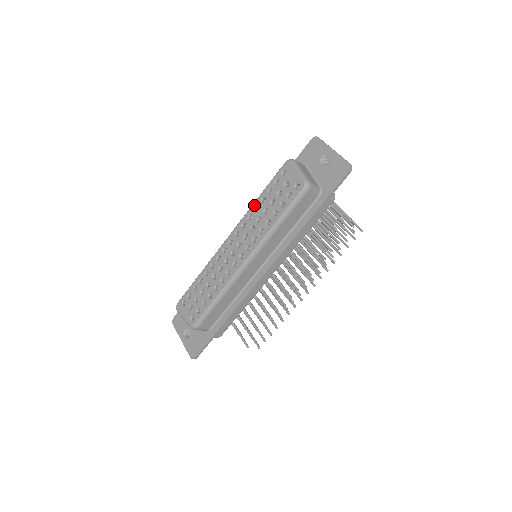
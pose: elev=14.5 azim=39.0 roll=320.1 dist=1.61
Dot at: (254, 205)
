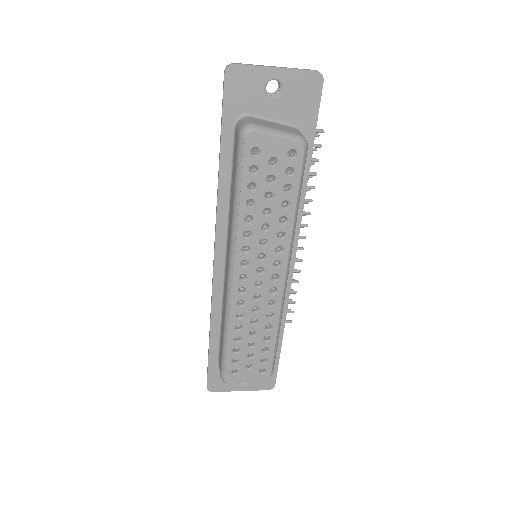
Dot at: (241, 219)
